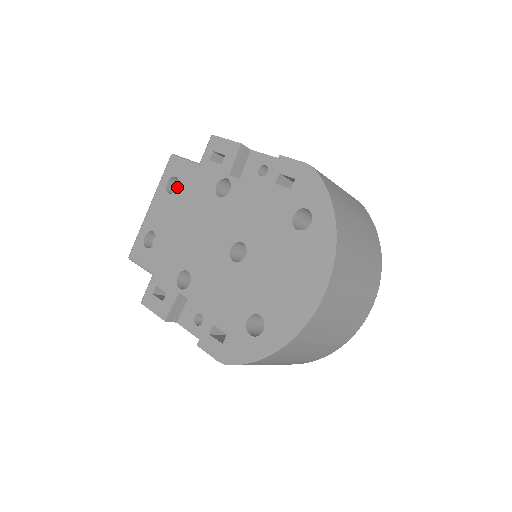
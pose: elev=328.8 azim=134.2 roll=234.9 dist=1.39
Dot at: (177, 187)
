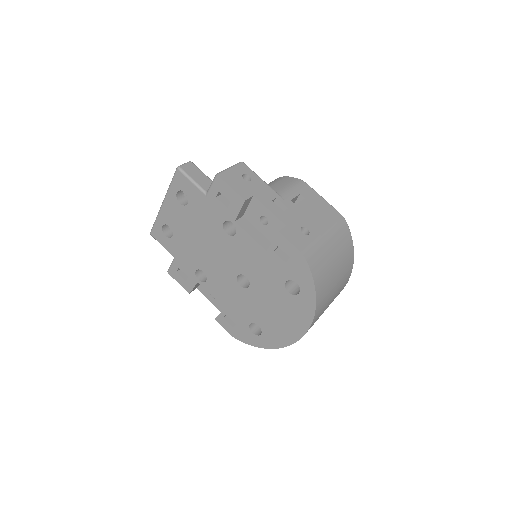
Dot at: occluded
